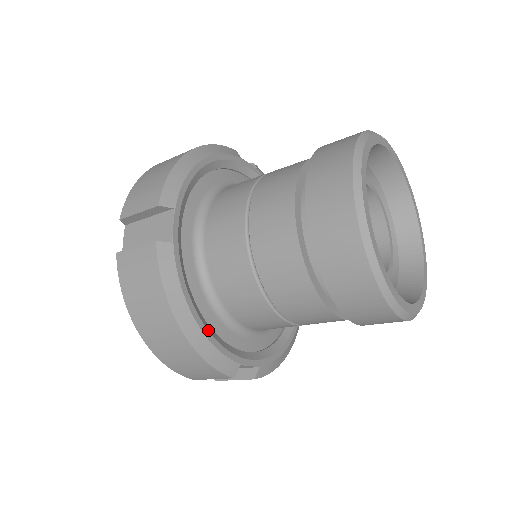
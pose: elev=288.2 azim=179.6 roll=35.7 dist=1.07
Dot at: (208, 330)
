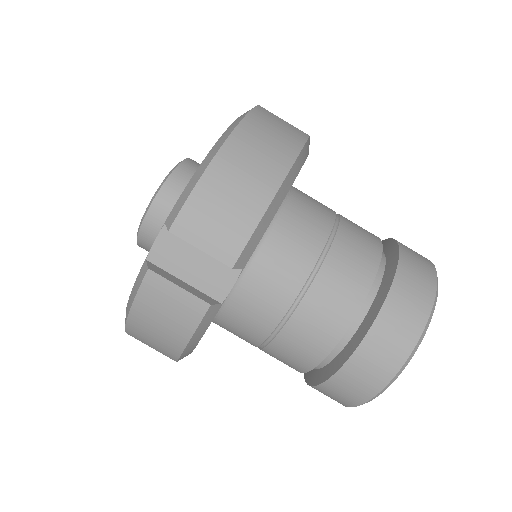
Dot at: occluded
